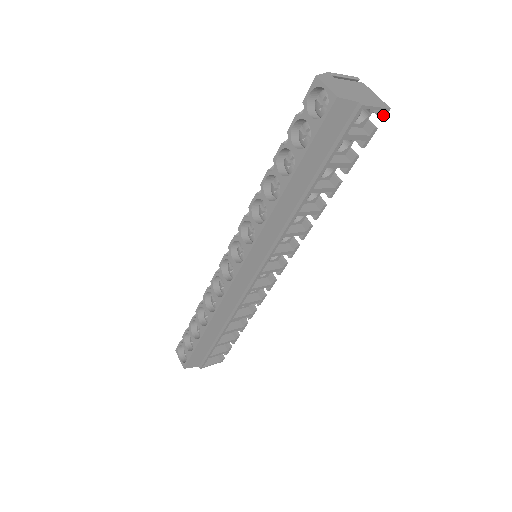
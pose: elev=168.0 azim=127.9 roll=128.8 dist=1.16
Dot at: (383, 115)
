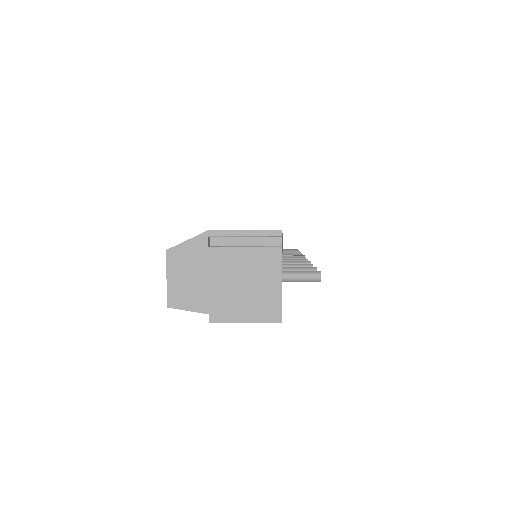
Dot at: (274, 319)
